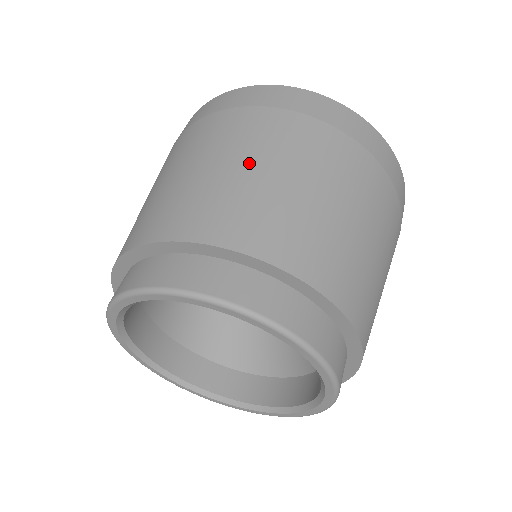
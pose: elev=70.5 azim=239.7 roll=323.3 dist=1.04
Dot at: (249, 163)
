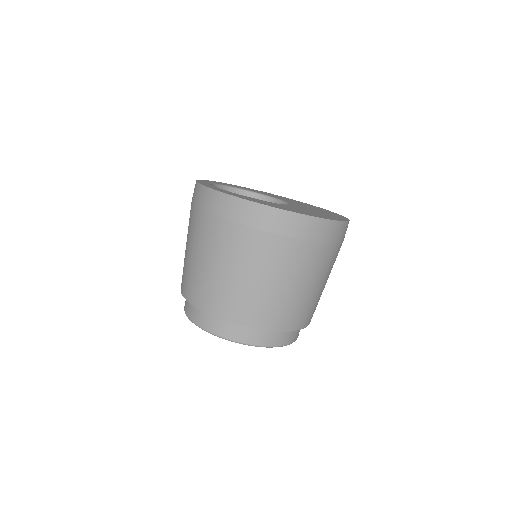
Dot at: (223, 267)
